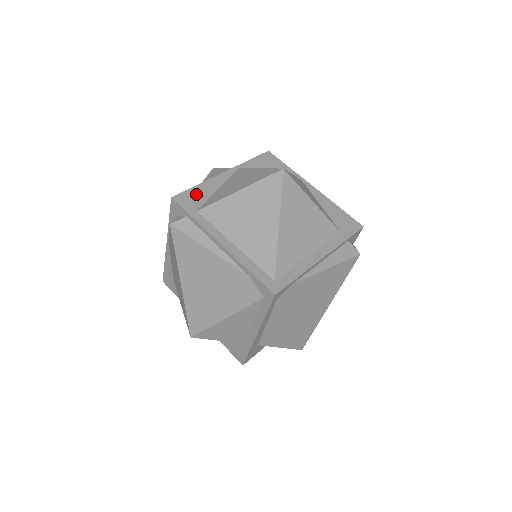
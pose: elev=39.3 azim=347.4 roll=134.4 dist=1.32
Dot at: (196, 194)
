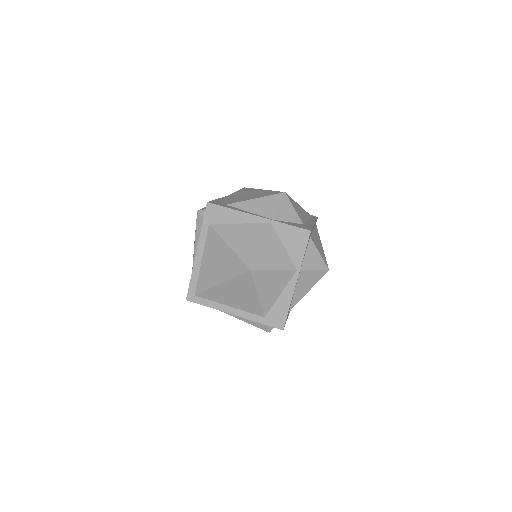
Dot at: (222, 214)
